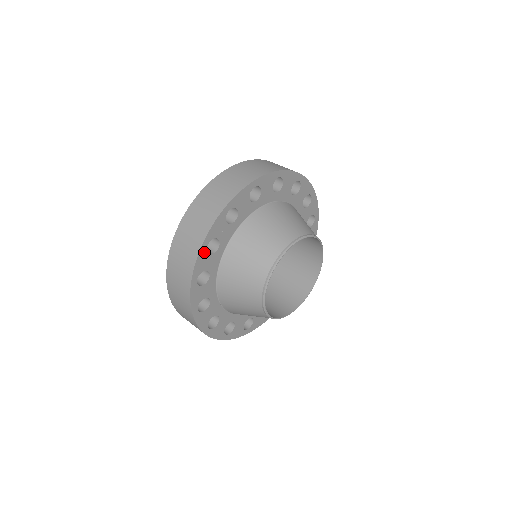
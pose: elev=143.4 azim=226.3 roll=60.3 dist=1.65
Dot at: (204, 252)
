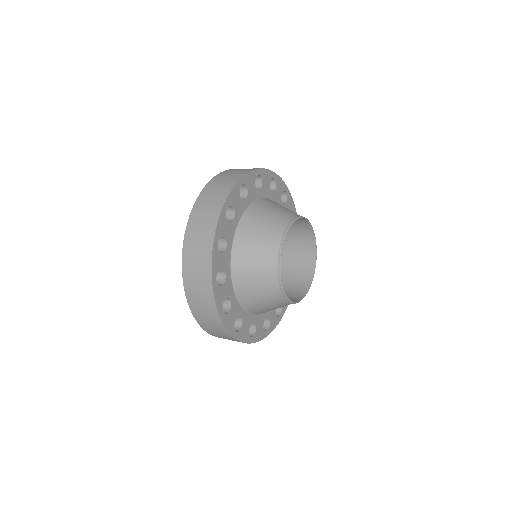
Dot at: (216, 251)
